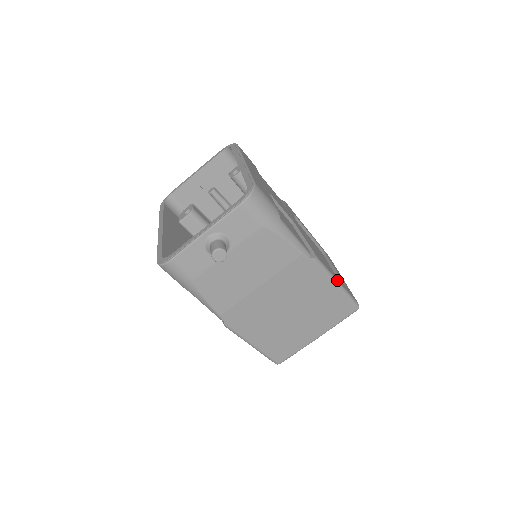
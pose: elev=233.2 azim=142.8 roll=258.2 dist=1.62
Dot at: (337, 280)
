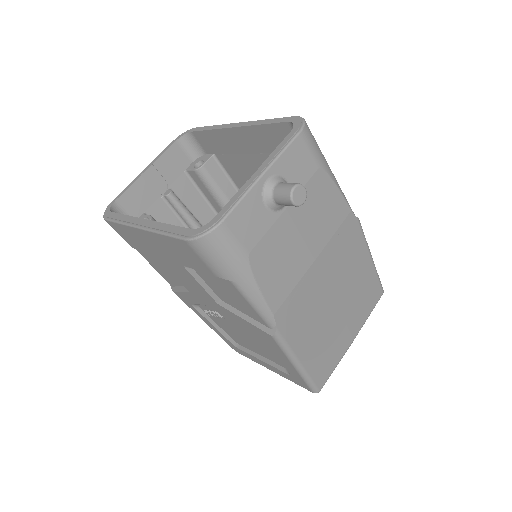
Dot at: occluded
